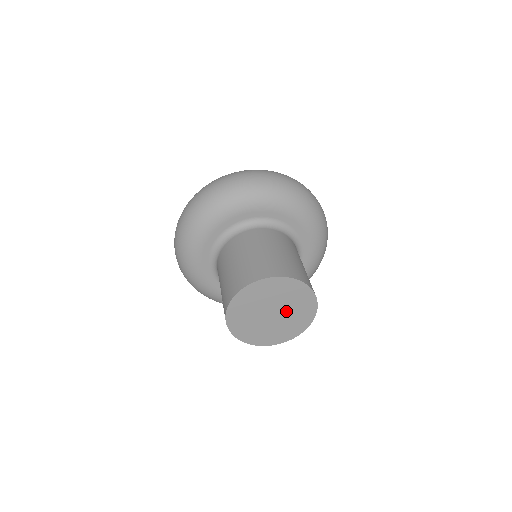
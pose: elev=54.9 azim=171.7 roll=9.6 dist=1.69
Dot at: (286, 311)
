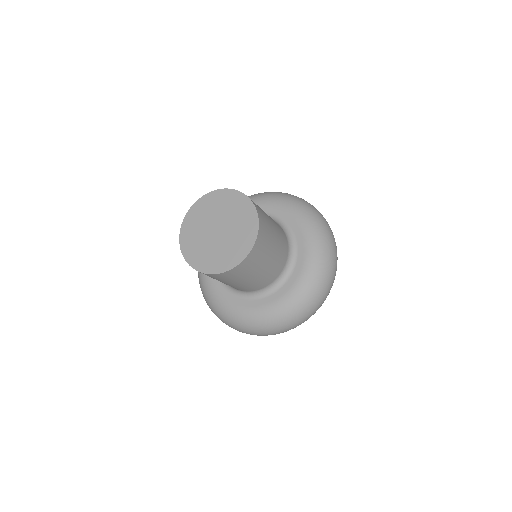
Dot at: (224, 240)
